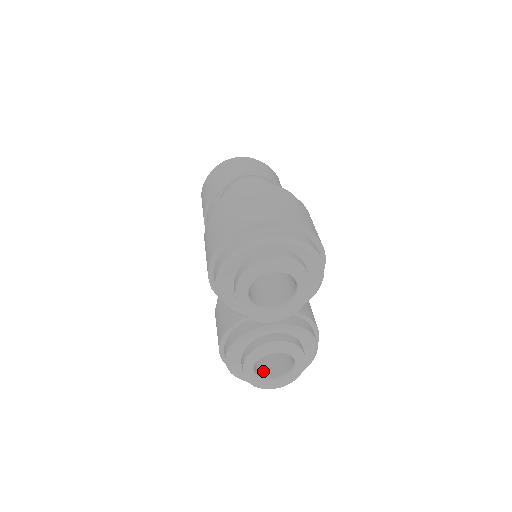
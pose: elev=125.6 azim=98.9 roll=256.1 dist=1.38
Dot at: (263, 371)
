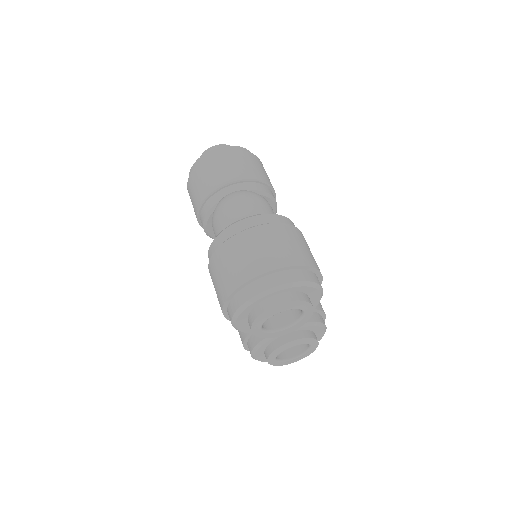
Dot at: (284, 353)
